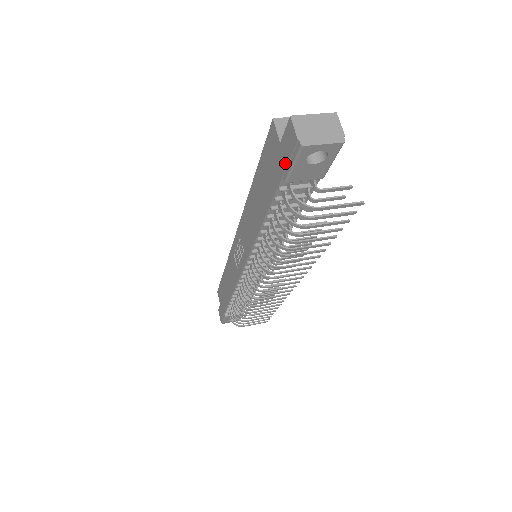
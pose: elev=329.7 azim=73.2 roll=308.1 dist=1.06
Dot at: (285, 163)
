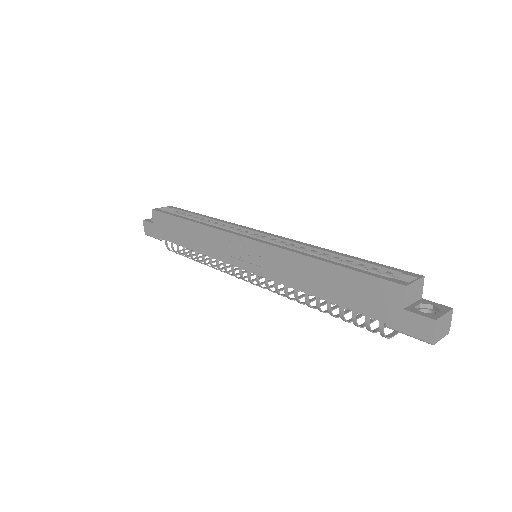
Dot at: (400, 326)
